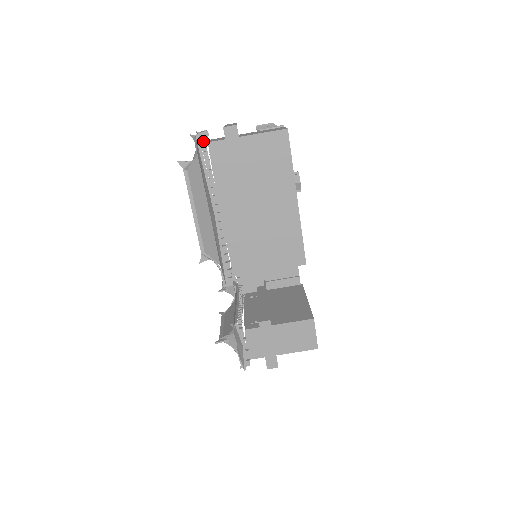
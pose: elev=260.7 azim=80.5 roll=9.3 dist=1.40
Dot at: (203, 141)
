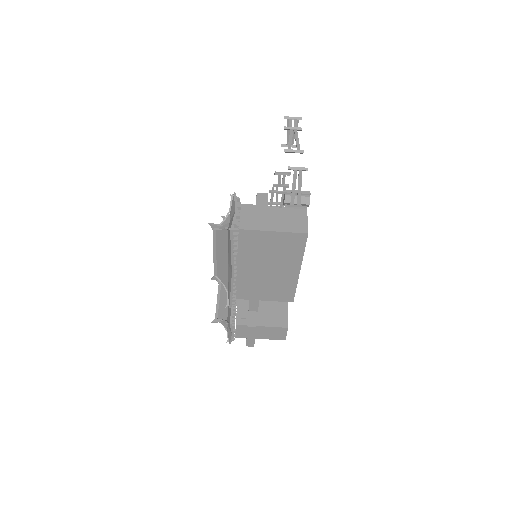
Dot at: (235, 231)
